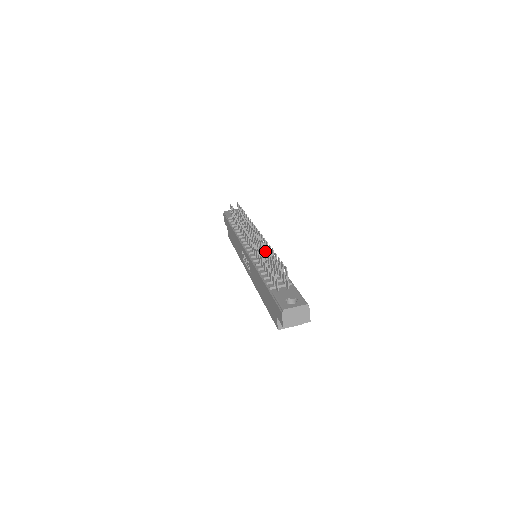
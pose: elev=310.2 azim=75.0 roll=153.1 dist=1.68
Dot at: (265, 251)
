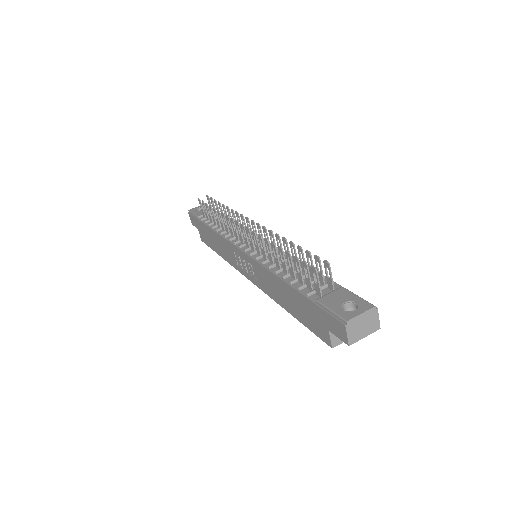
Dot at: occluded
